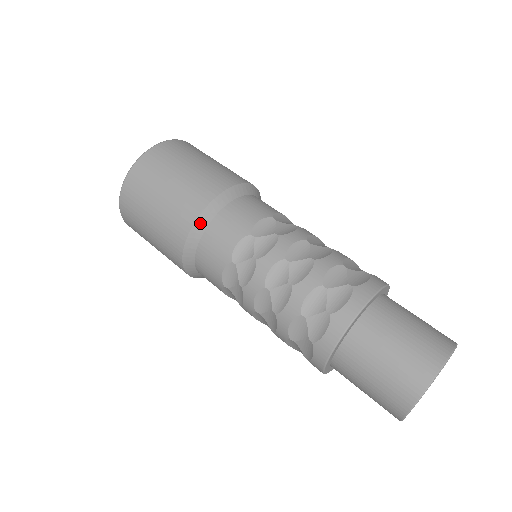
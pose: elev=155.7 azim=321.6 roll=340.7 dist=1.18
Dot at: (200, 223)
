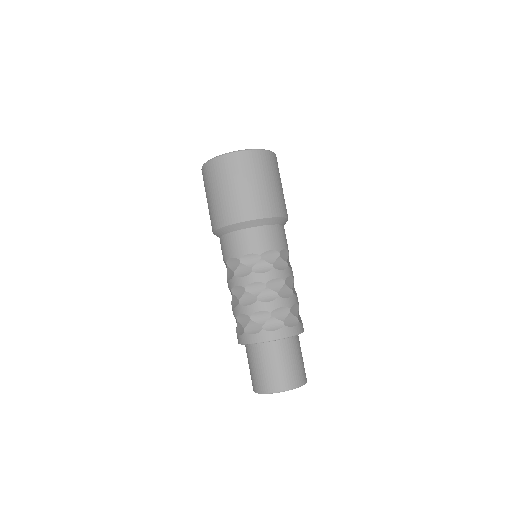
Dot at: (264, 221)
